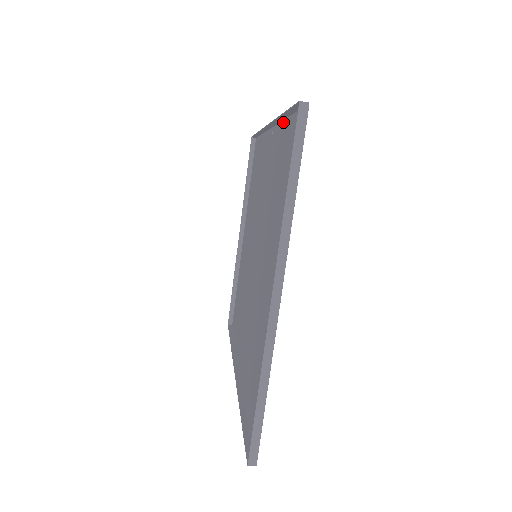
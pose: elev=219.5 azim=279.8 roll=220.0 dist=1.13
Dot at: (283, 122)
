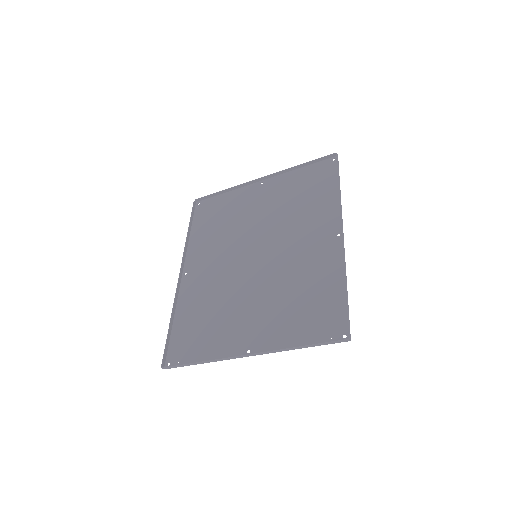
Dot at: (344, 272)
